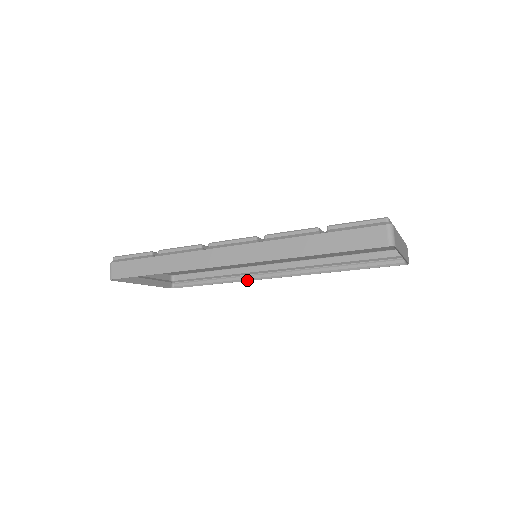
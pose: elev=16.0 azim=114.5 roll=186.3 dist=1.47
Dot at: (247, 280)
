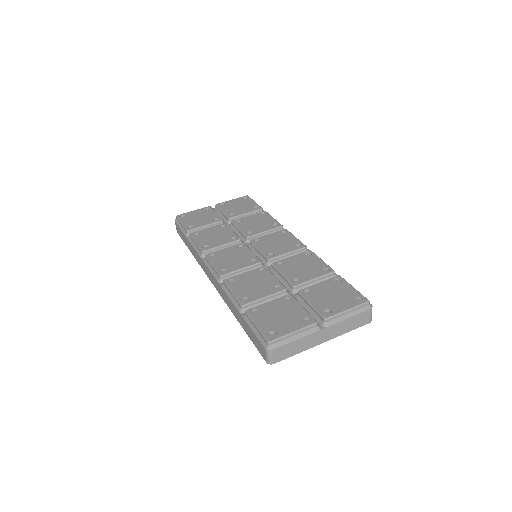
Dot at: occluded
